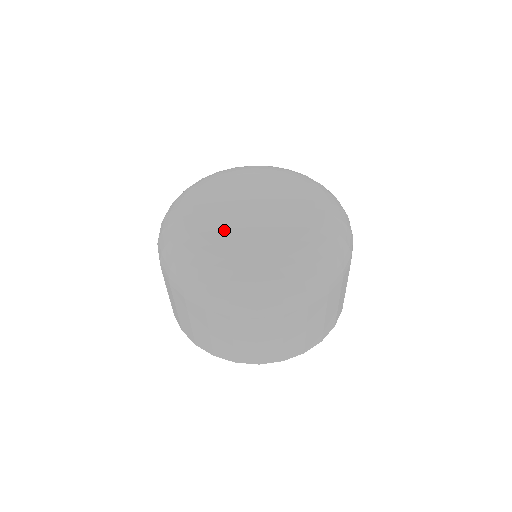
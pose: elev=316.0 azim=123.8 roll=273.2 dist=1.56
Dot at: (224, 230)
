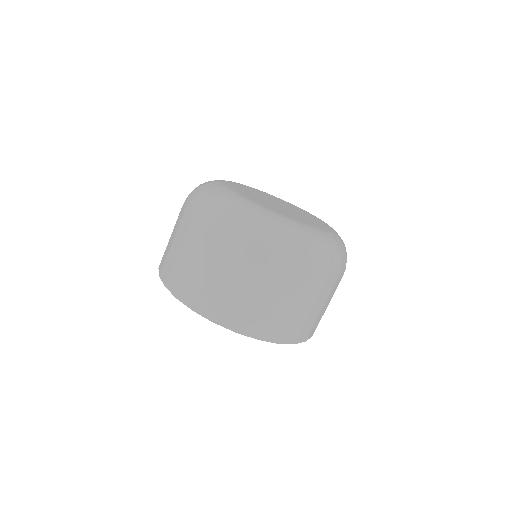
Dot at: (252, 196)
